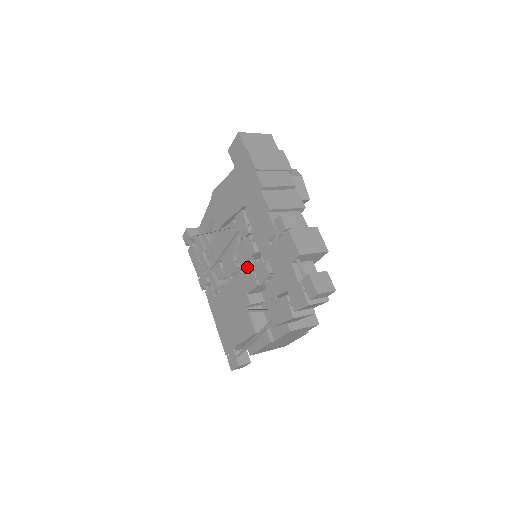
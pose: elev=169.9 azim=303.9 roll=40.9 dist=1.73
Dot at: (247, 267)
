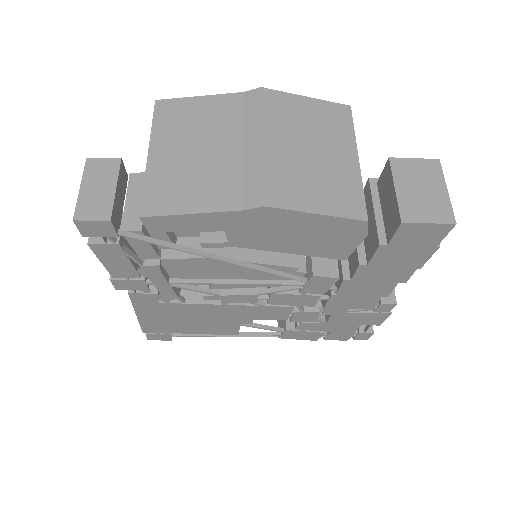
Dot at: (283, 309)
